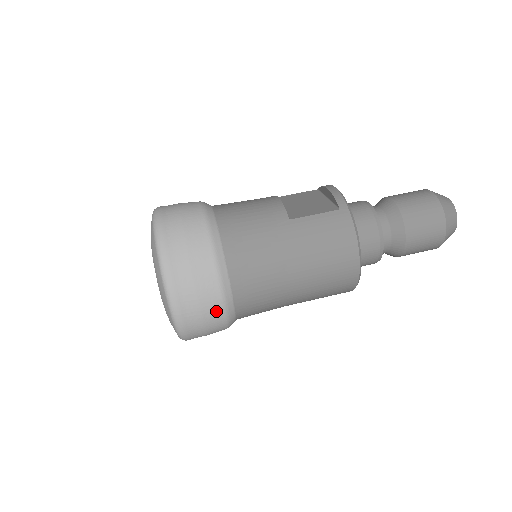
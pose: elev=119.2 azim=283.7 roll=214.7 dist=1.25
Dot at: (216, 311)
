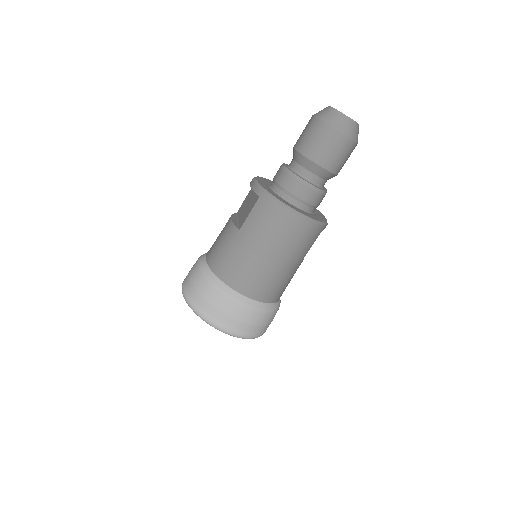
Dot at: (249, 314)
